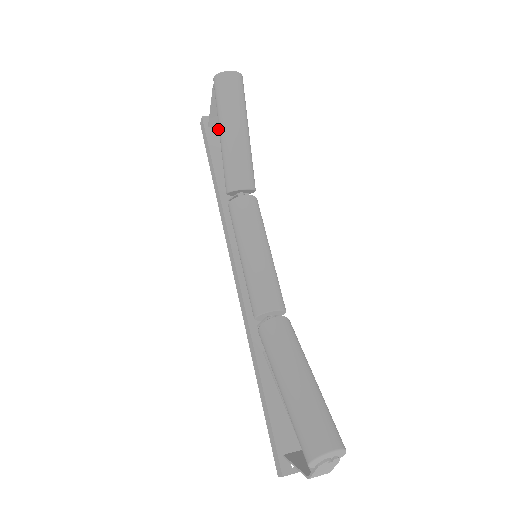
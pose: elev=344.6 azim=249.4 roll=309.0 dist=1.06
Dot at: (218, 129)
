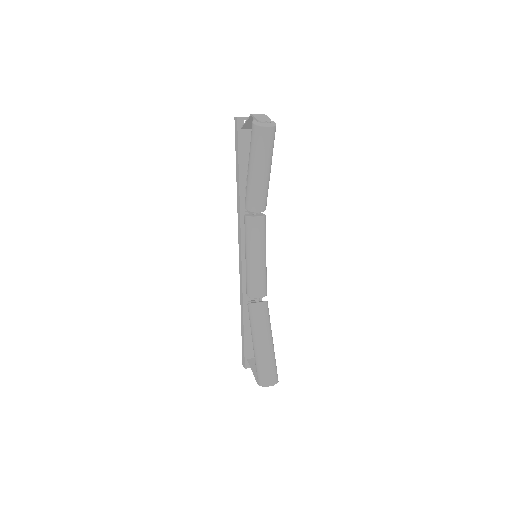
Dot at: (248, 131)
